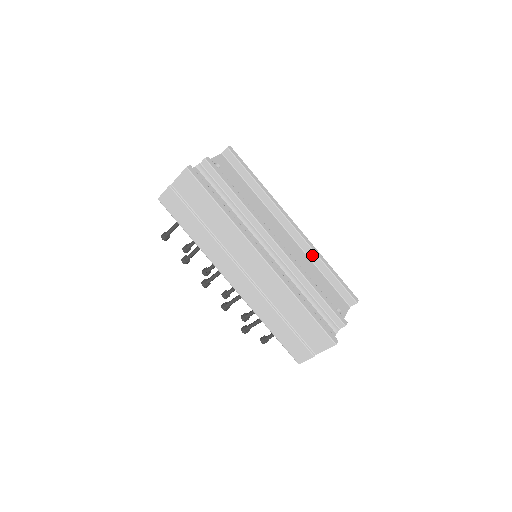
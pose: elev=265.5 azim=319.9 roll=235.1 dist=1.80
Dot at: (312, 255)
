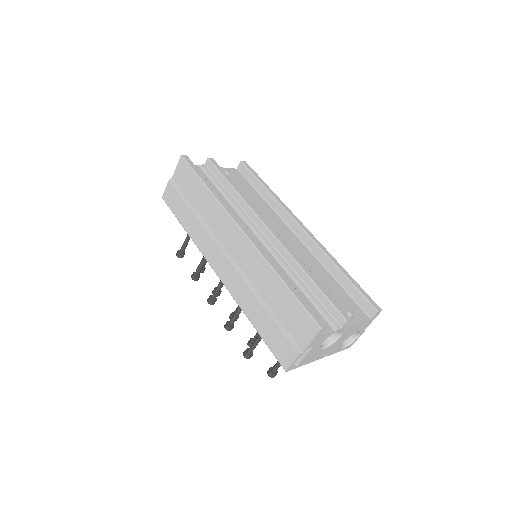
Dot at: (322, 257)
